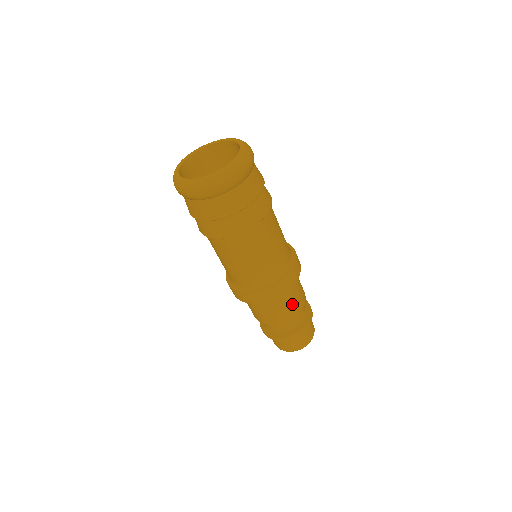
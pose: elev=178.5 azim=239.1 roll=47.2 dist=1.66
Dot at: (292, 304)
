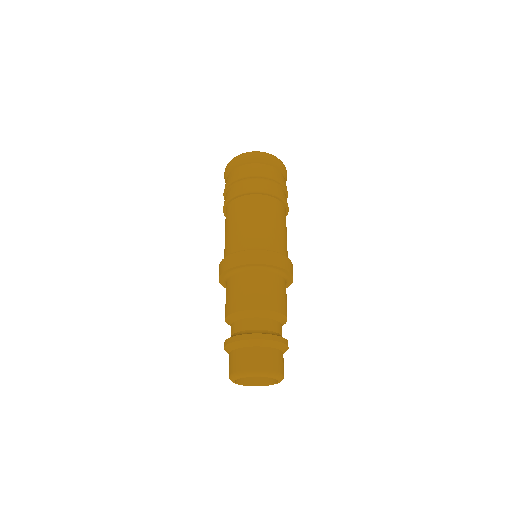
Dot at: (284, 299)
